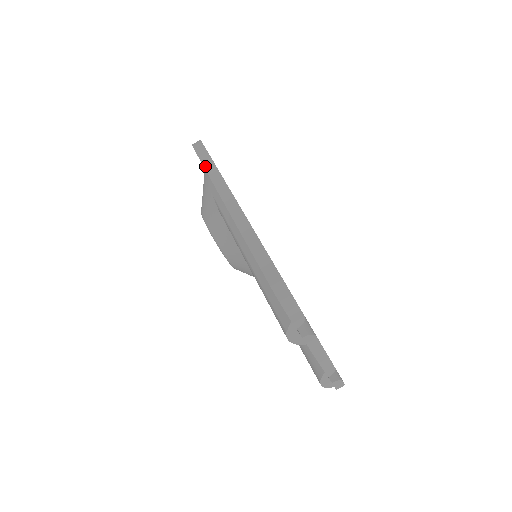
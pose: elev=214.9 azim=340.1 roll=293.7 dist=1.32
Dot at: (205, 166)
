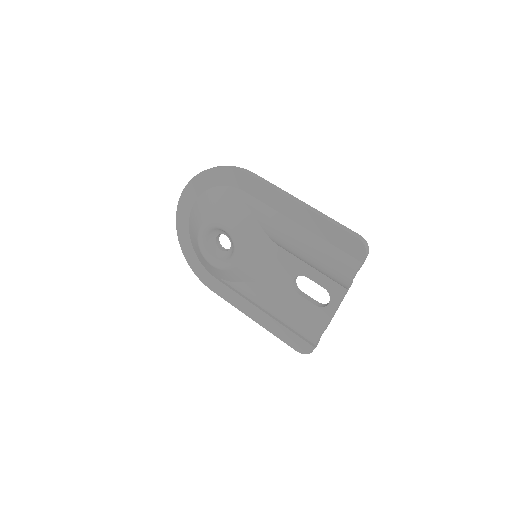
Dot at: (258, 178)
